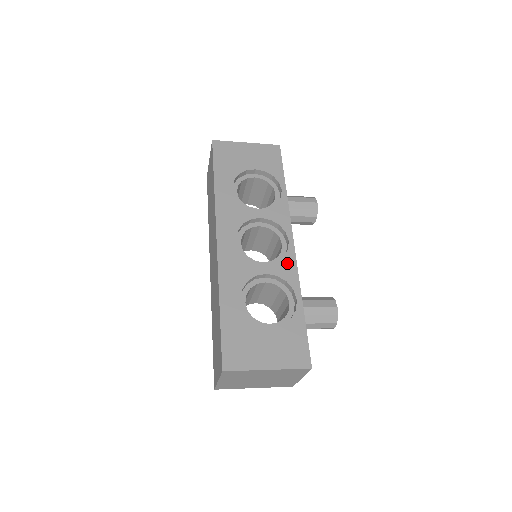
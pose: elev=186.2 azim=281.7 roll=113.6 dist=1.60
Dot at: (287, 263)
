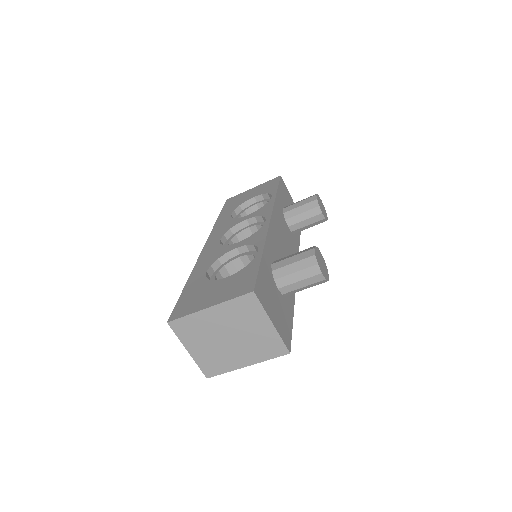
Dot at: (258, 234)
